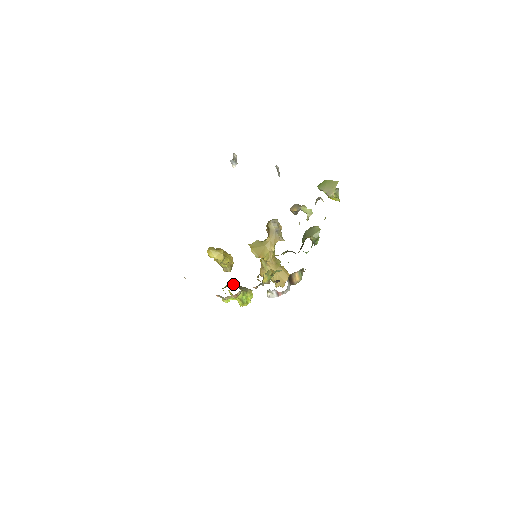
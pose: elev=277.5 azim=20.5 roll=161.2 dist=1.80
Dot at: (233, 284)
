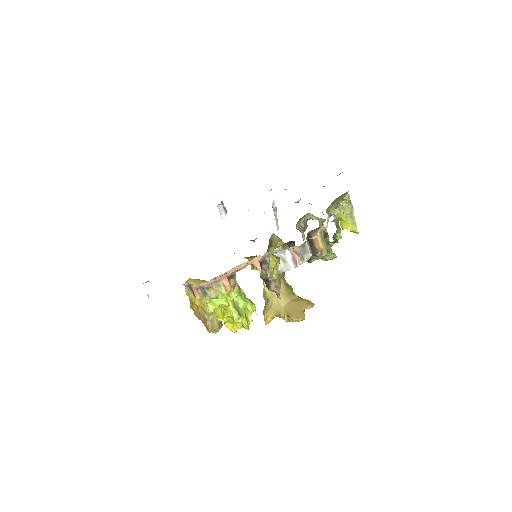
Dot at: occluded
